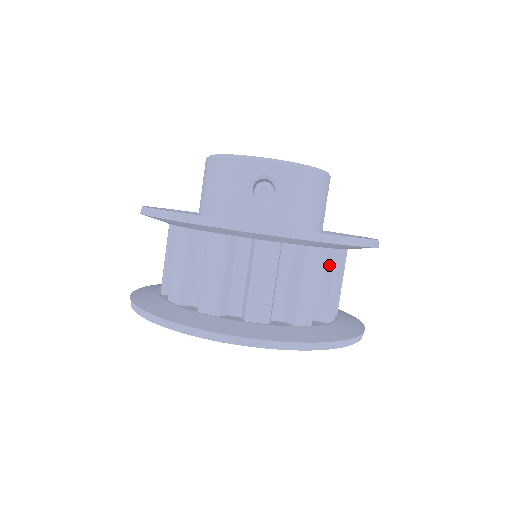
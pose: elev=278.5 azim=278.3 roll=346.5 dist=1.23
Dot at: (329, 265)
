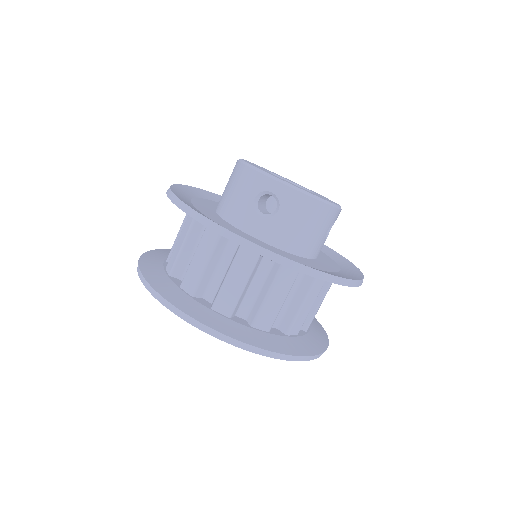
Dot at: (304, 287)
